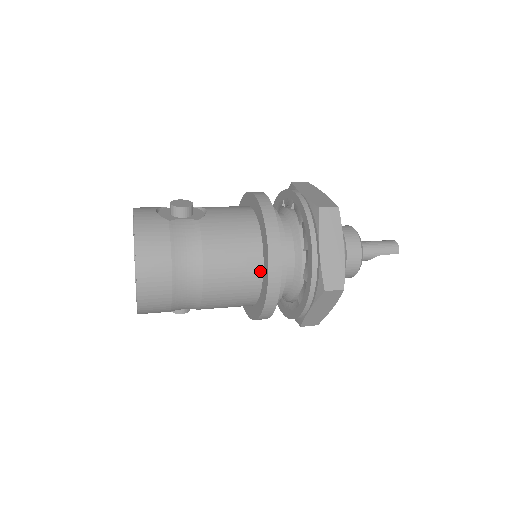
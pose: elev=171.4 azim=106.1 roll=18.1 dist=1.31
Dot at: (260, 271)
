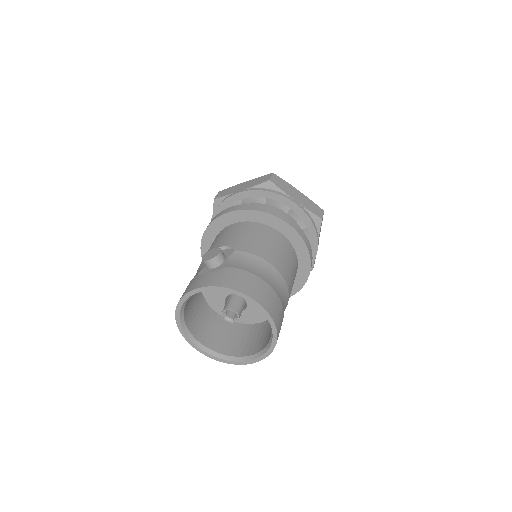
Dot at: (290, 244)
